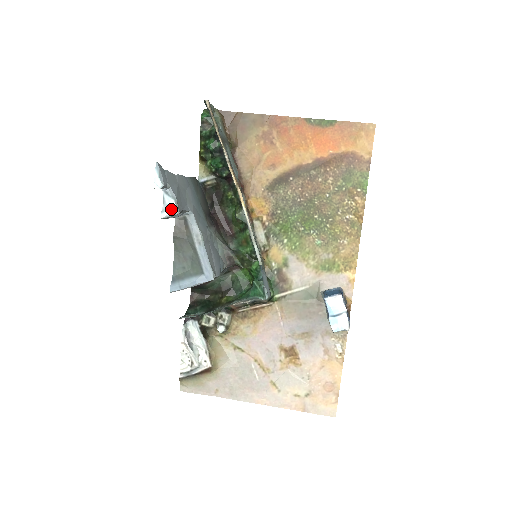
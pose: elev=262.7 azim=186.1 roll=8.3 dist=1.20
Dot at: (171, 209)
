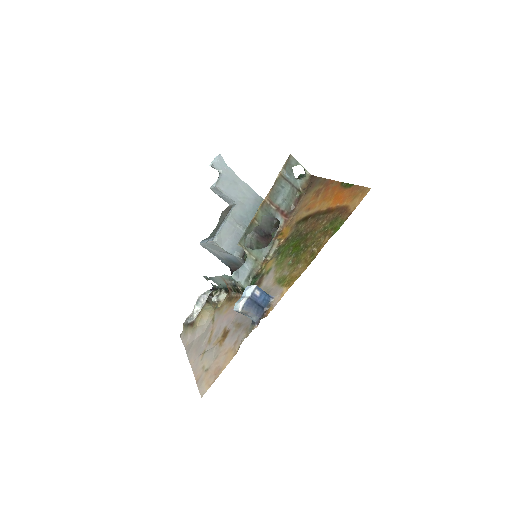
Dot at: (215, 183)
